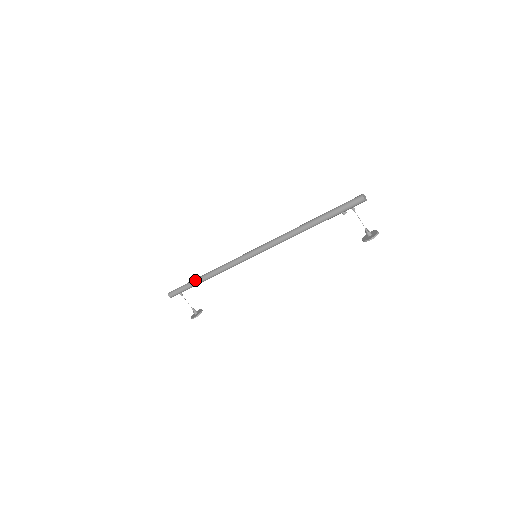
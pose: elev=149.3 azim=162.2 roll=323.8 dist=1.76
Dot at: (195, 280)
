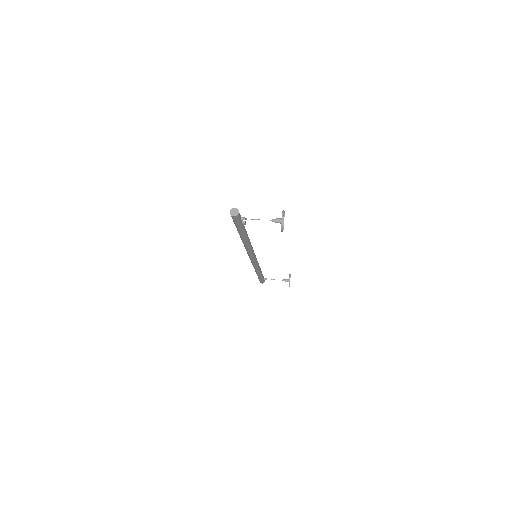
Dot at: occluded
